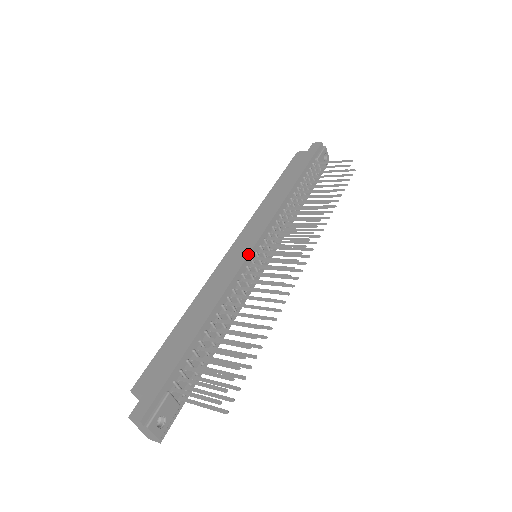
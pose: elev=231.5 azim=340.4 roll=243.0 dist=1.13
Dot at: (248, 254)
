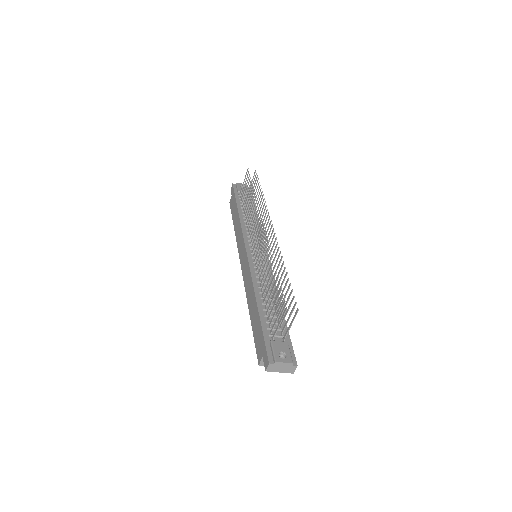
Dot at: (247, 258)
